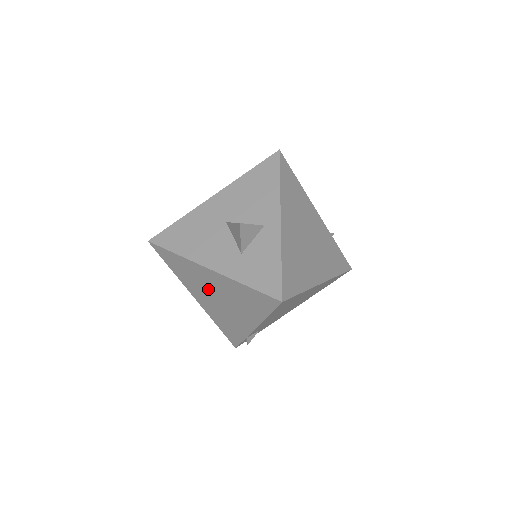
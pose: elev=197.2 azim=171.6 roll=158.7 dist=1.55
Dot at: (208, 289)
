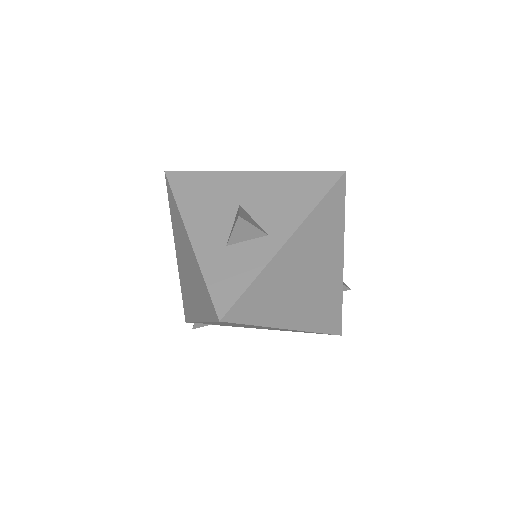
Dot at: (184, 254)
